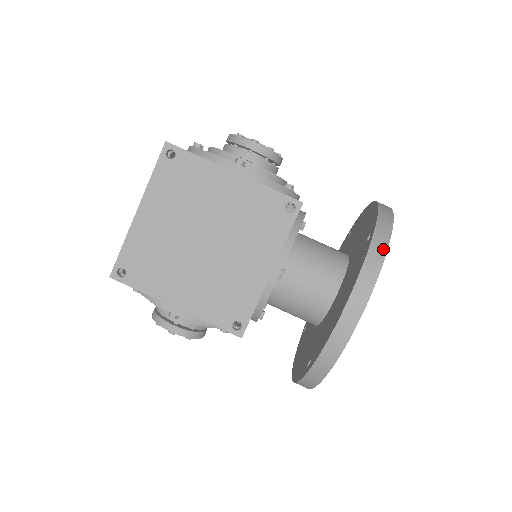
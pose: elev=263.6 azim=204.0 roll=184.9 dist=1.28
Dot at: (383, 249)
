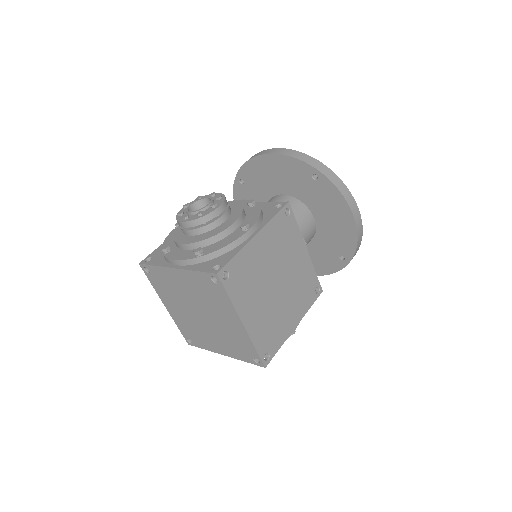
Dot at: (334, 175)
